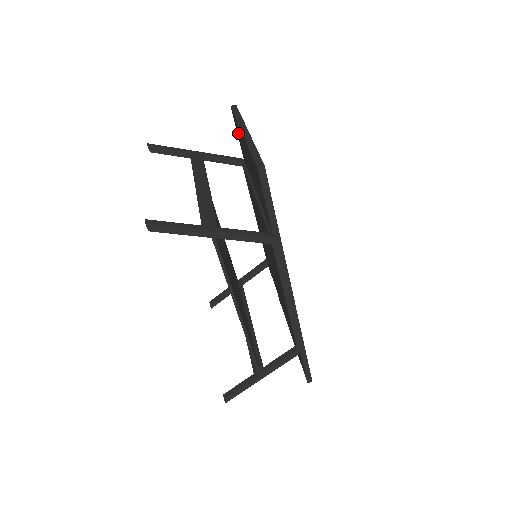
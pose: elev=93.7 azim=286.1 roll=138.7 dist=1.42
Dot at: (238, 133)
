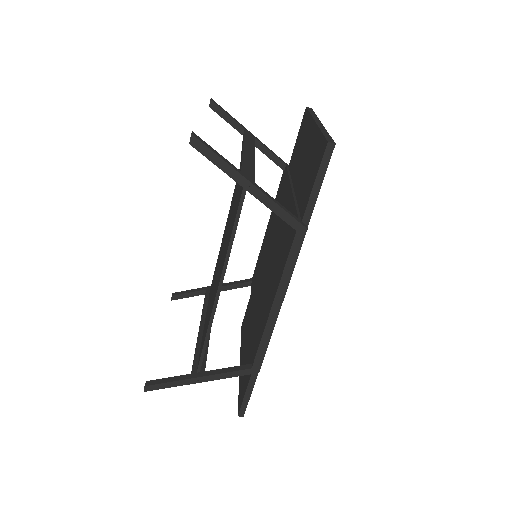
Dot at: (301, 132)
